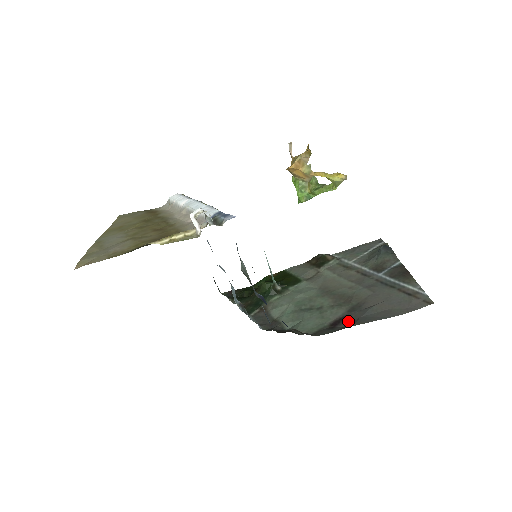
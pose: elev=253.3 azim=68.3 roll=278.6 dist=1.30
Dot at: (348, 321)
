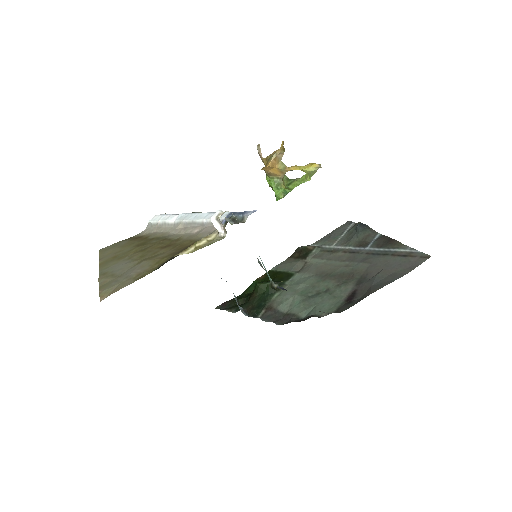
Dot at: (361, 292)
